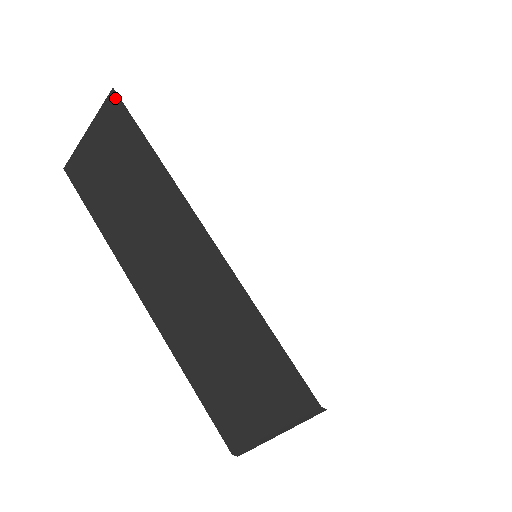
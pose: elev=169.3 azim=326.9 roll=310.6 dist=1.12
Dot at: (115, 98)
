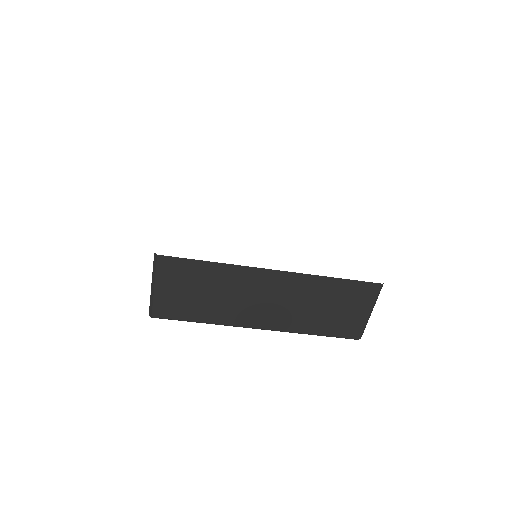
Dot at: occluded
